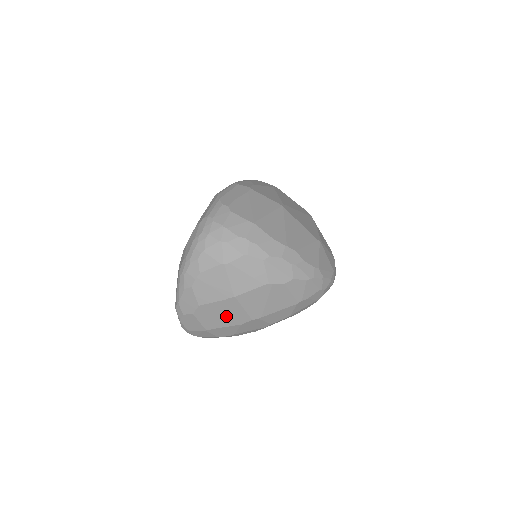
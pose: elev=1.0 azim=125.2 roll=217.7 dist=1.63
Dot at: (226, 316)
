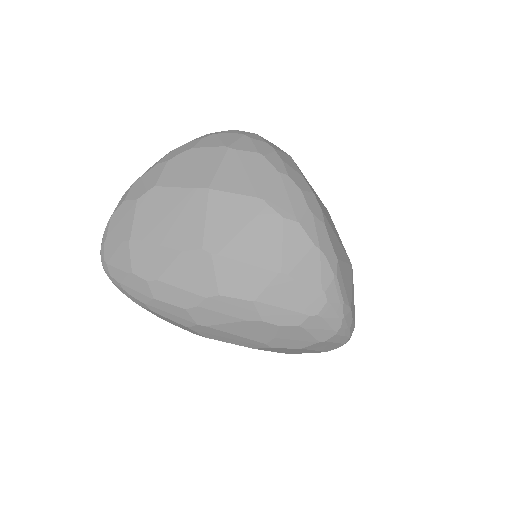
Dot at: (174, 222)
